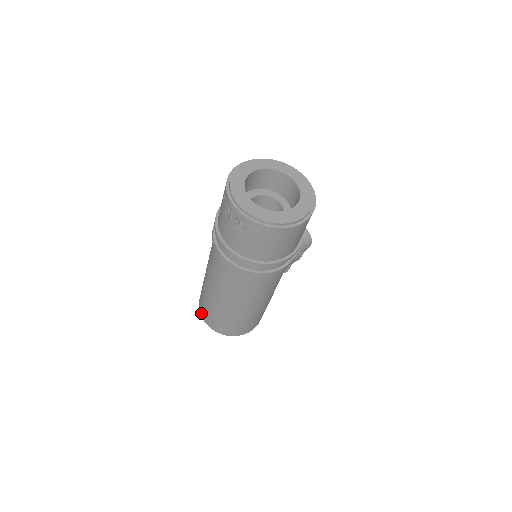
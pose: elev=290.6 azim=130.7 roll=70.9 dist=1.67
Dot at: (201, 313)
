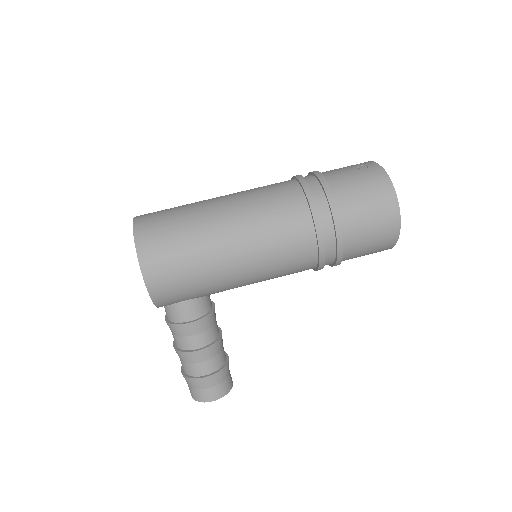
Dot at: occluded
